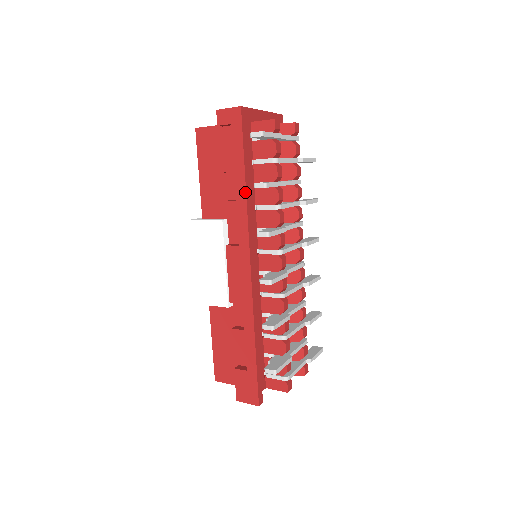
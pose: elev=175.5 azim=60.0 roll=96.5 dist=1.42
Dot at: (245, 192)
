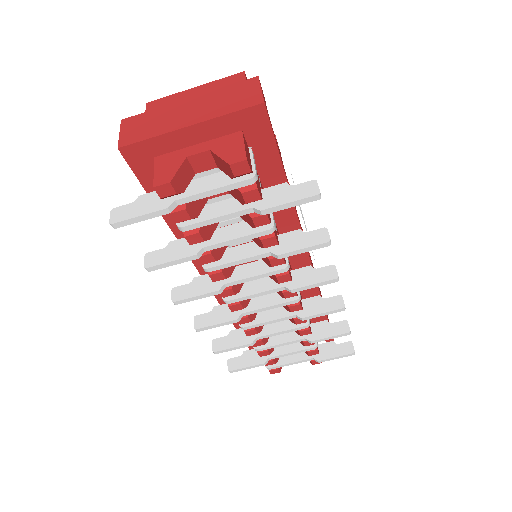
Dot at: (173, 233)
